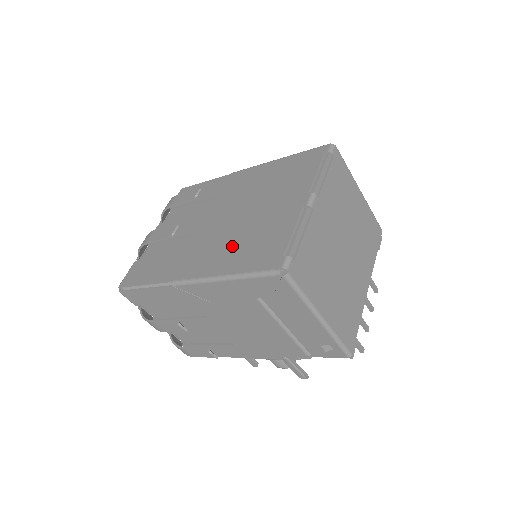
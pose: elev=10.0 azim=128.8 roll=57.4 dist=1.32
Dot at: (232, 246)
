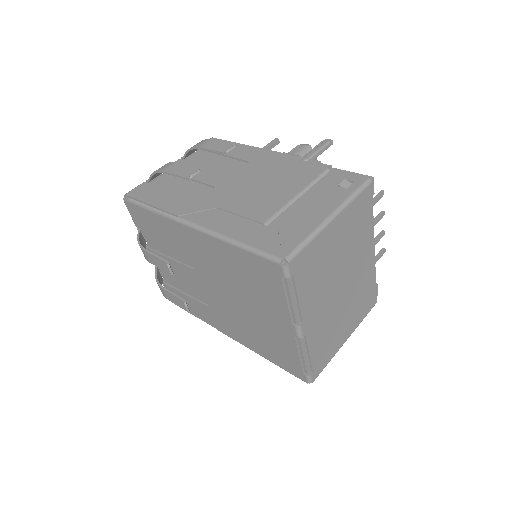
Dot at: (250, 333)
